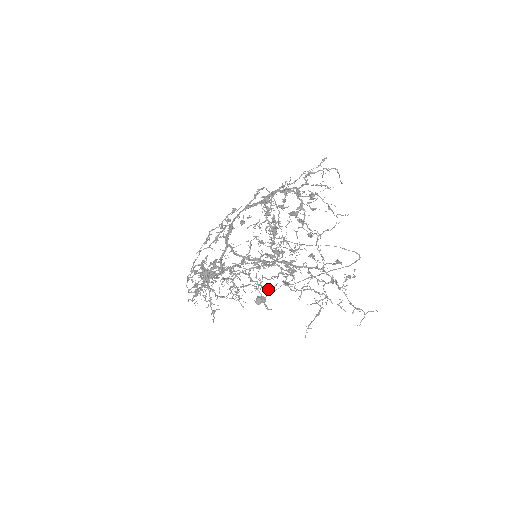
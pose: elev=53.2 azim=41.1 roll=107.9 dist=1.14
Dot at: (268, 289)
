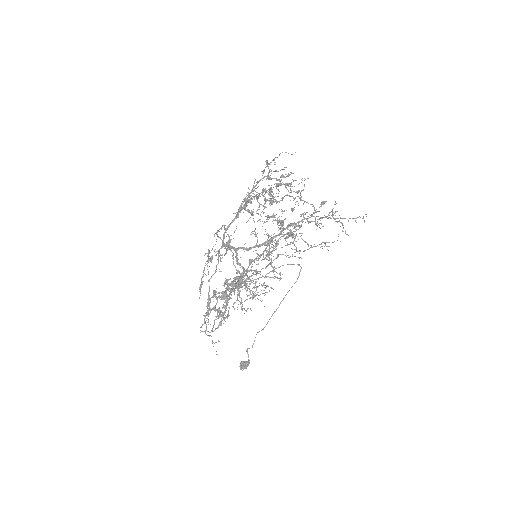
Dot at: (278, 278)
